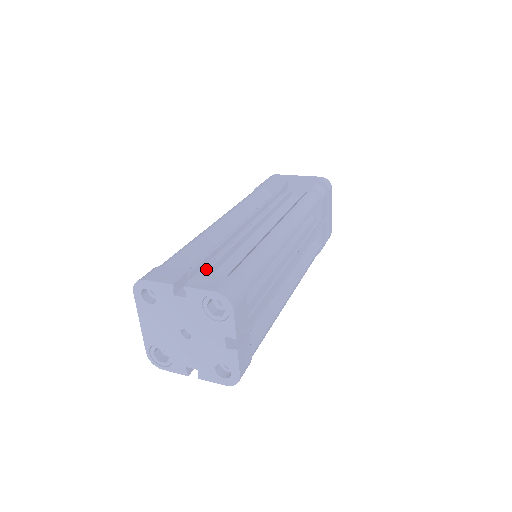
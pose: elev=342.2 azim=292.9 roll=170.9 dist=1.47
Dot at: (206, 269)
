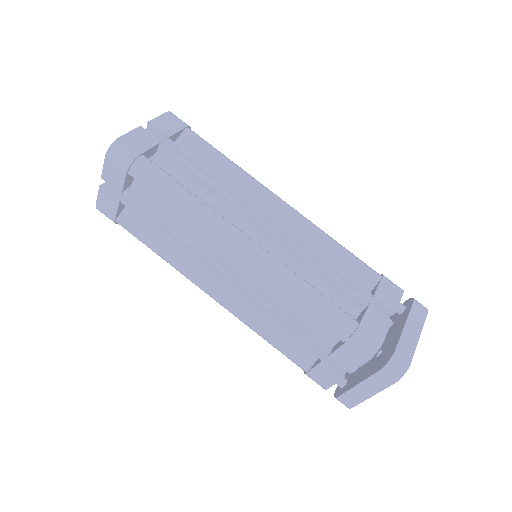
Dot at: occluded
